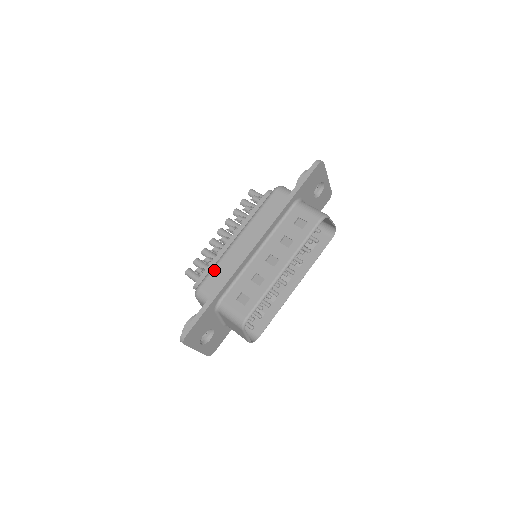
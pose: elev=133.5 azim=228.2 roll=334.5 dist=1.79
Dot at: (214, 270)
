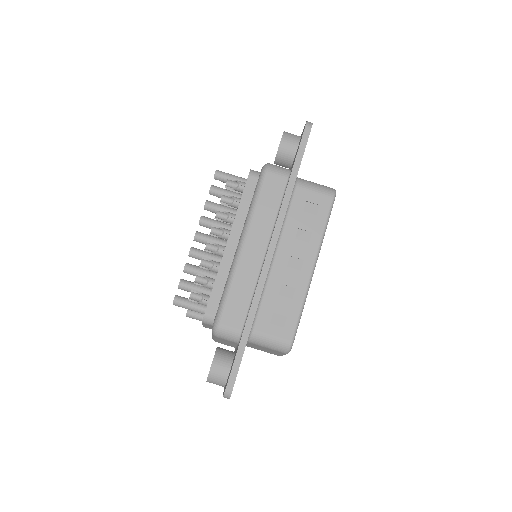
Dot at: (229, 297)
